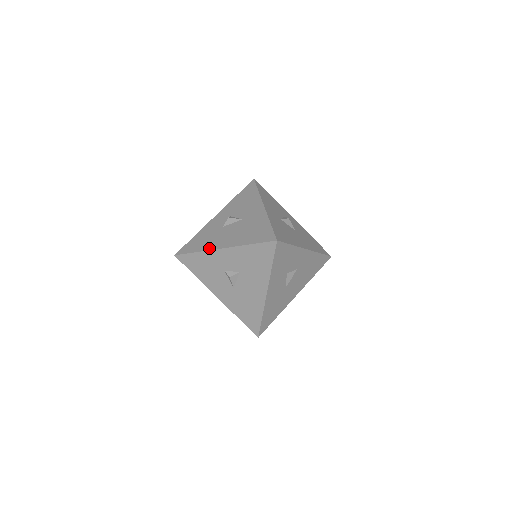
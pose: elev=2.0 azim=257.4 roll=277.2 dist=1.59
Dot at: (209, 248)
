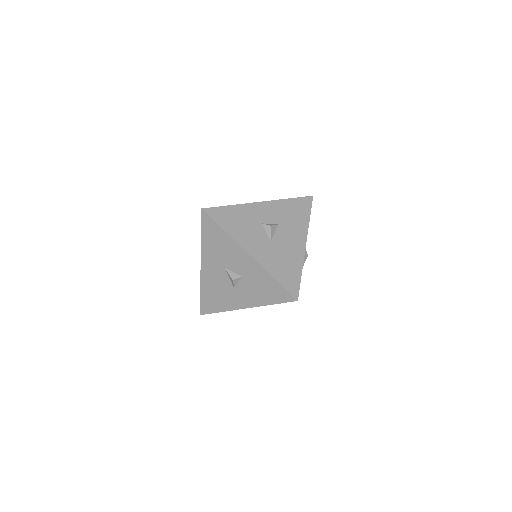
Dot at: (244, 204)
